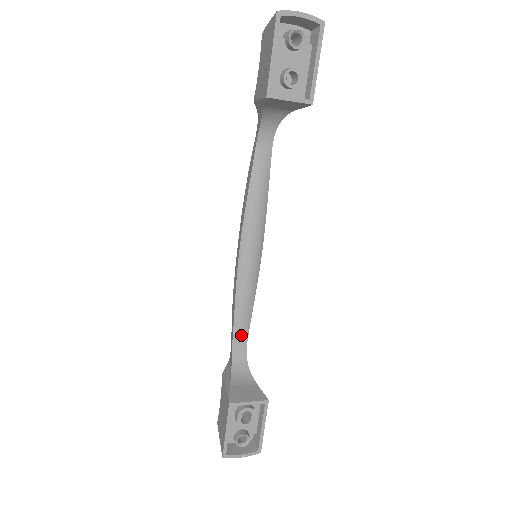
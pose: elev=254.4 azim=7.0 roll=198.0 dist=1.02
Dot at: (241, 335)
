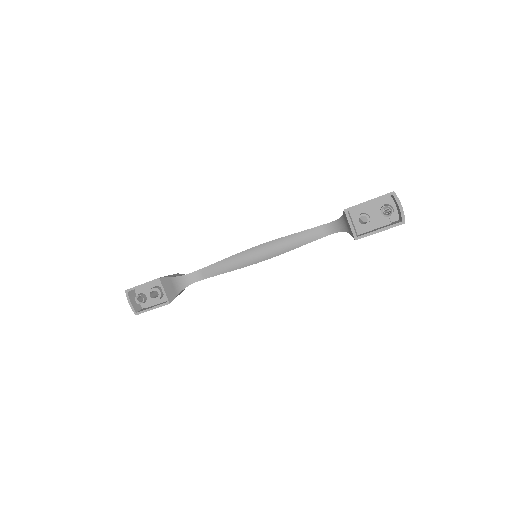
Dot at: (206, 273)
